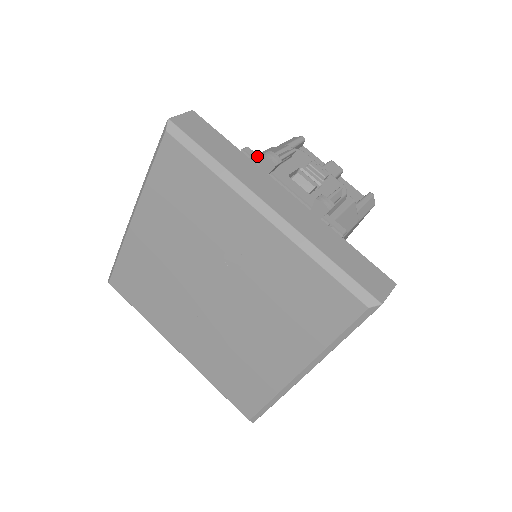
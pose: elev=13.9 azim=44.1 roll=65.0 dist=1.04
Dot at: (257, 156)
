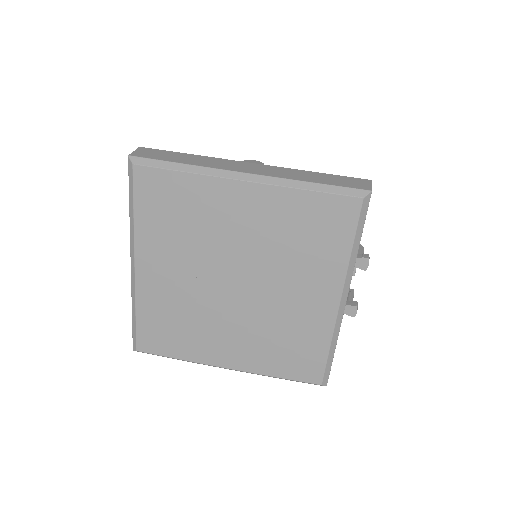
Dot at: occluded
